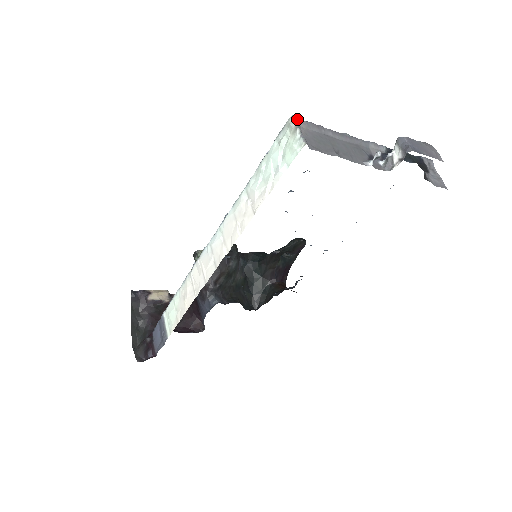
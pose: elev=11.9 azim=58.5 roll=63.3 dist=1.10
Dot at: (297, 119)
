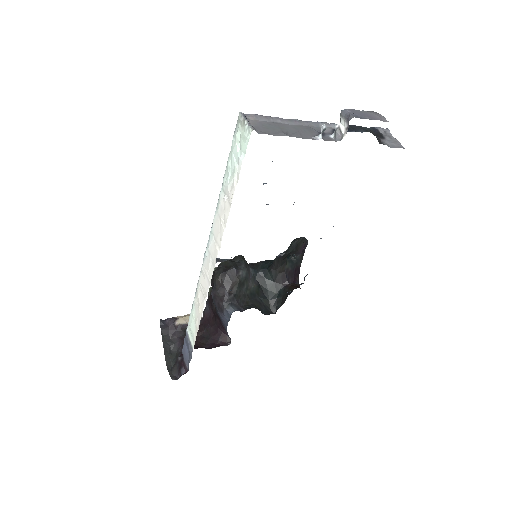
Dot at: (245, 114)
